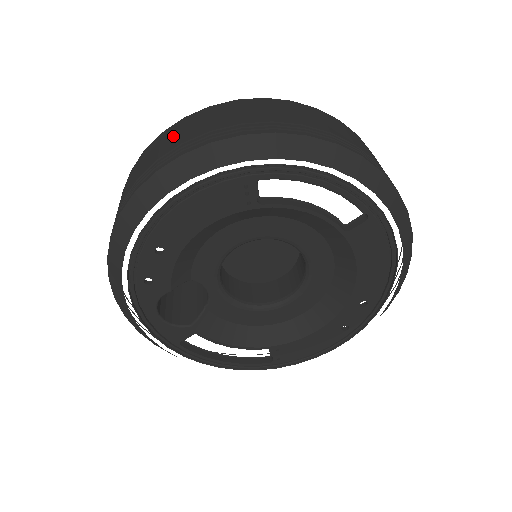
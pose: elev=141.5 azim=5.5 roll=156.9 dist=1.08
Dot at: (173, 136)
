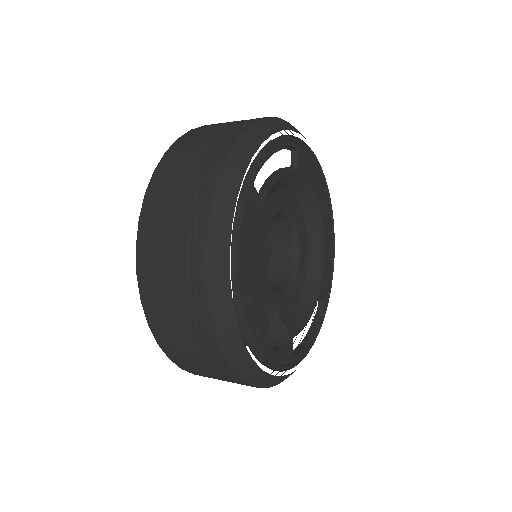
Dot at: (161, 231)
